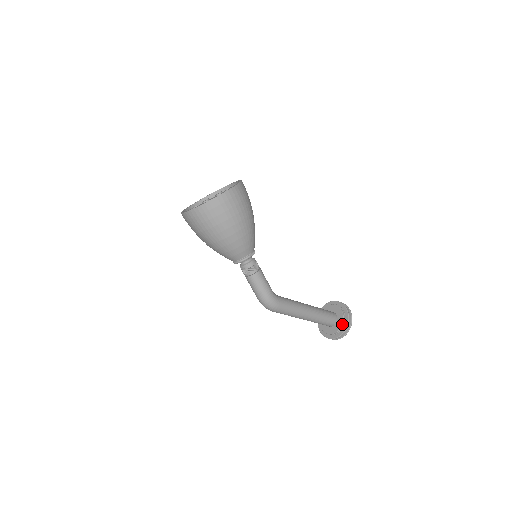
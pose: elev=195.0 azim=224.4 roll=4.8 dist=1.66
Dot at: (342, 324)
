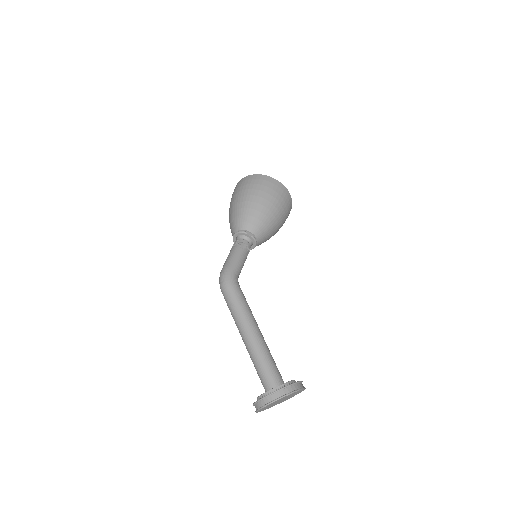
Dot at: (278, 386)
